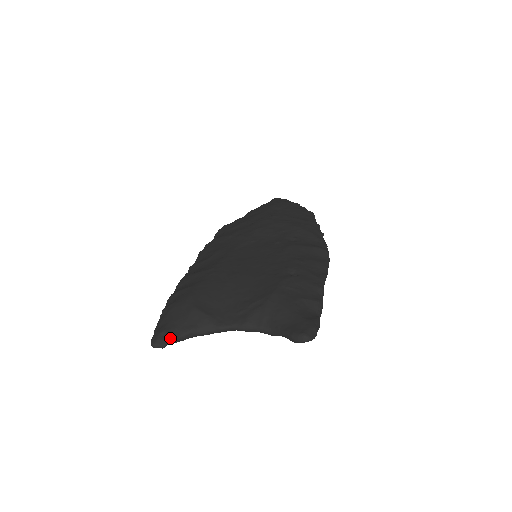
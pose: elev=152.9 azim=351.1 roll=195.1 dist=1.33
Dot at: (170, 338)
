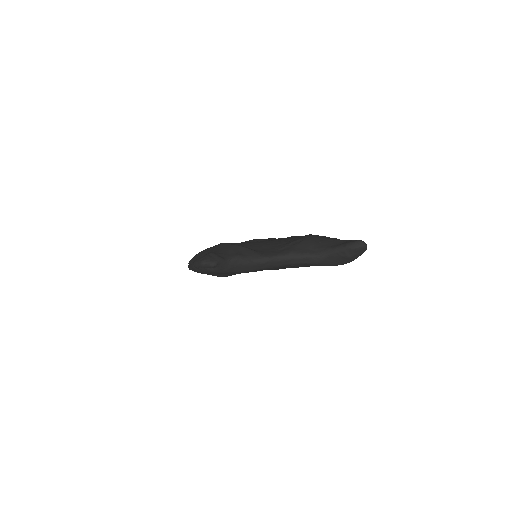
Dot at: (220, 258)
